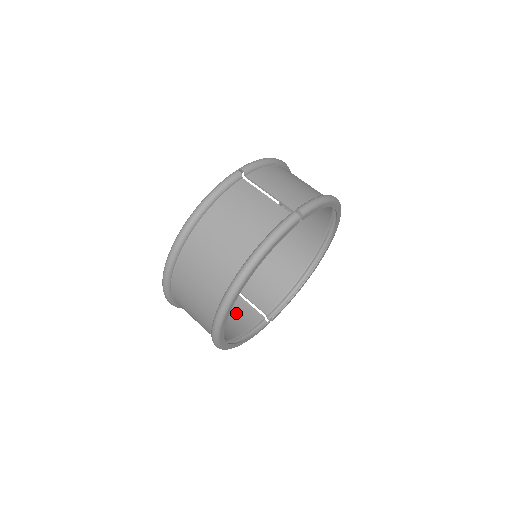
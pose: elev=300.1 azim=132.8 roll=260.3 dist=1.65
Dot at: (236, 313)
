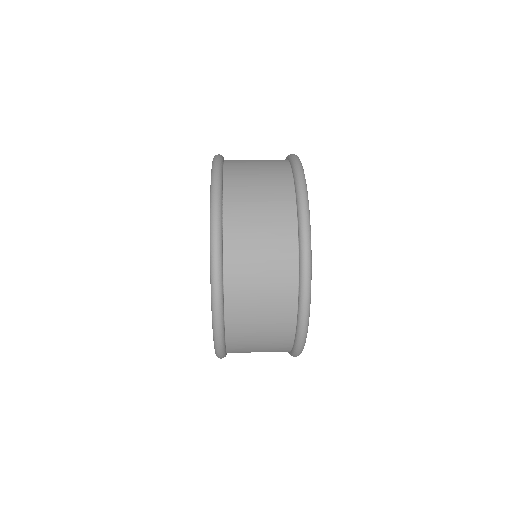
Dot at: occluded
